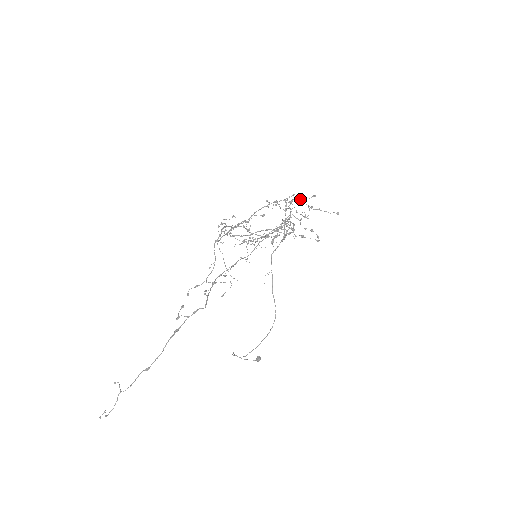
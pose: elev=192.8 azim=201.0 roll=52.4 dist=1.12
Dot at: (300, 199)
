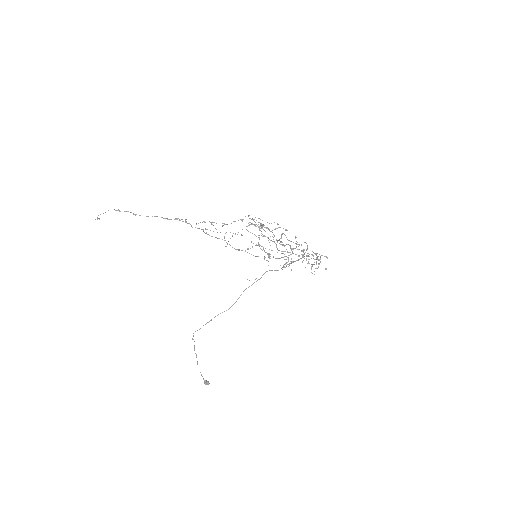
Dot at: (317, 253)
